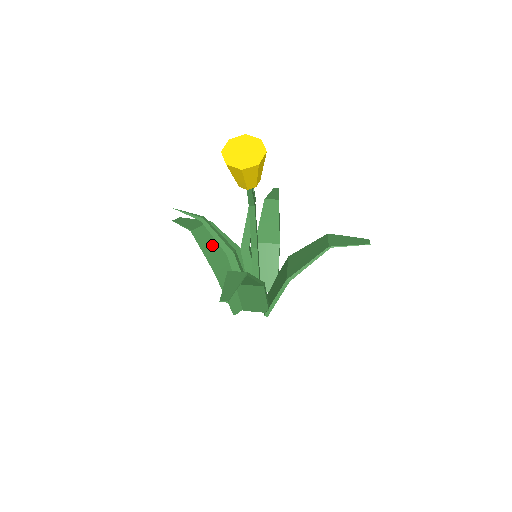
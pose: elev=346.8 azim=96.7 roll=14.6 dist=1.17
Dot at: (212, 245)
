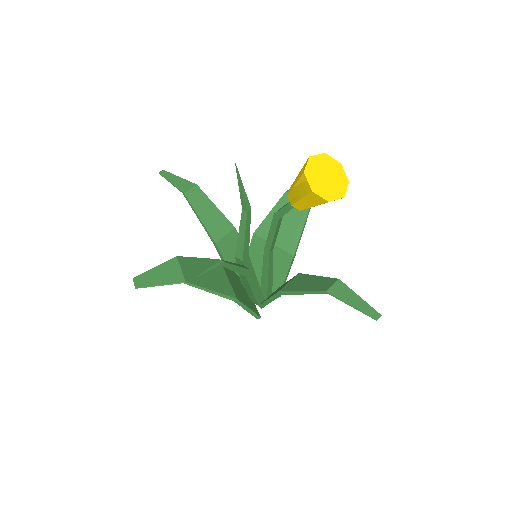
Dot at: (206, 278)
